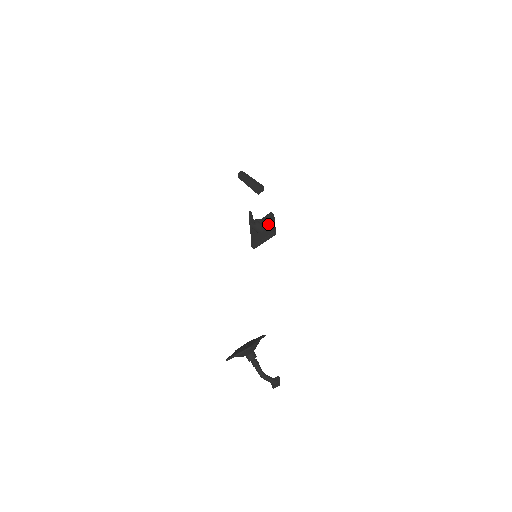
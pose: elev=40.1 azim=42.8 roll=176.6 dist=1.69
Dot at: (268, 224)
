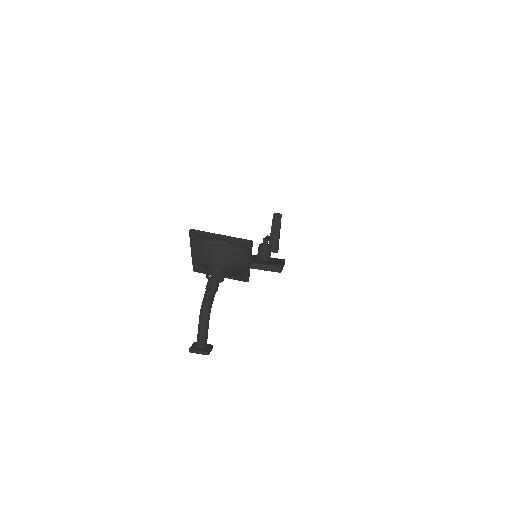
Dot at: (277, 261)
